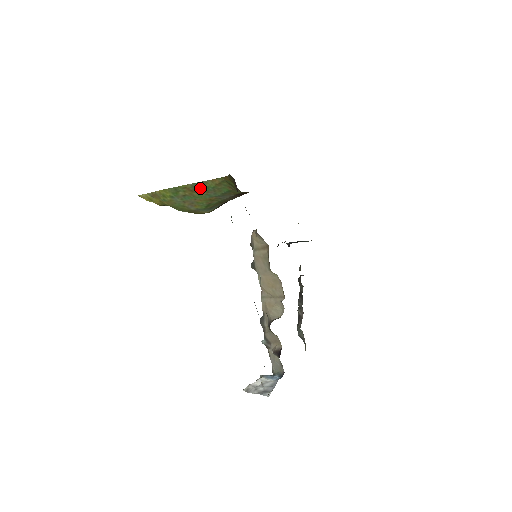
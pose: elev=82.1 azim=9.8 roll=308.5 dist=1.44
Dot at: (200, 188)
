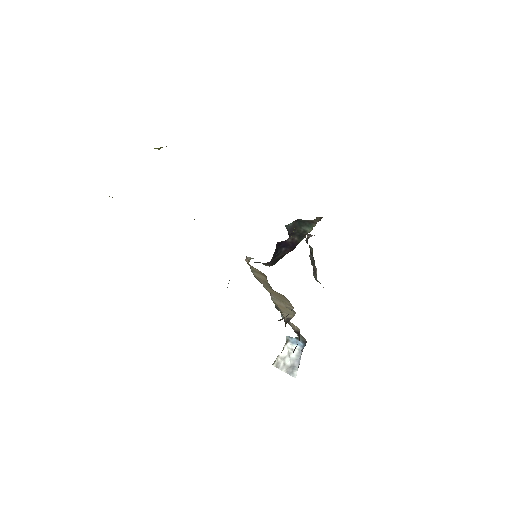
Dot at: occluded
